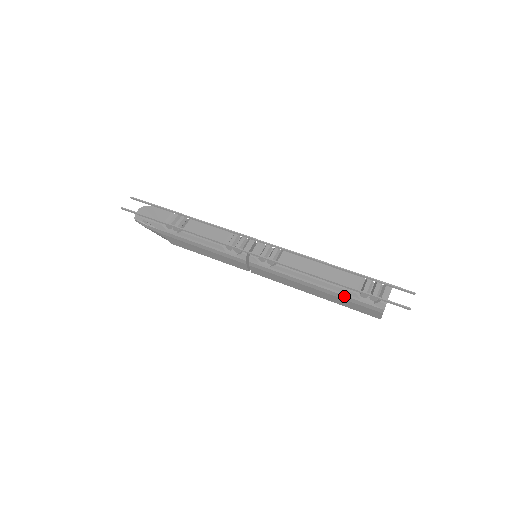
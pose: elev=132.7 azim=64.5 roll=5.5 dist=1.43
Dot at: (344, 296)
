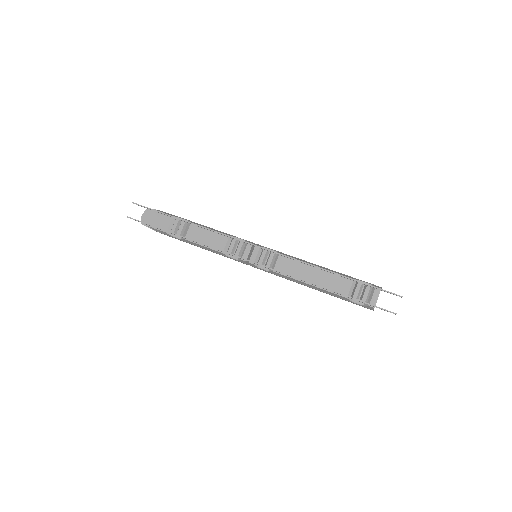
Dot at: (337, 297)
